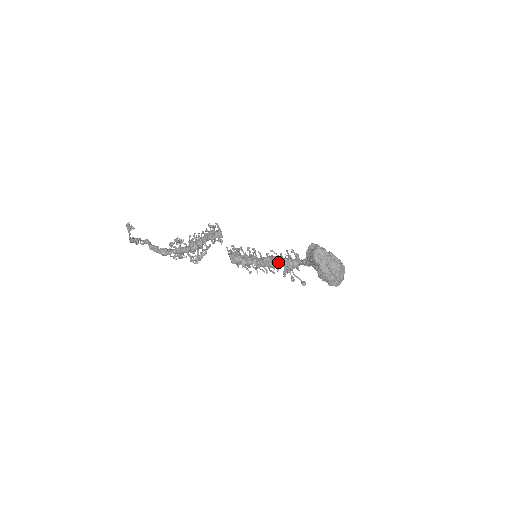
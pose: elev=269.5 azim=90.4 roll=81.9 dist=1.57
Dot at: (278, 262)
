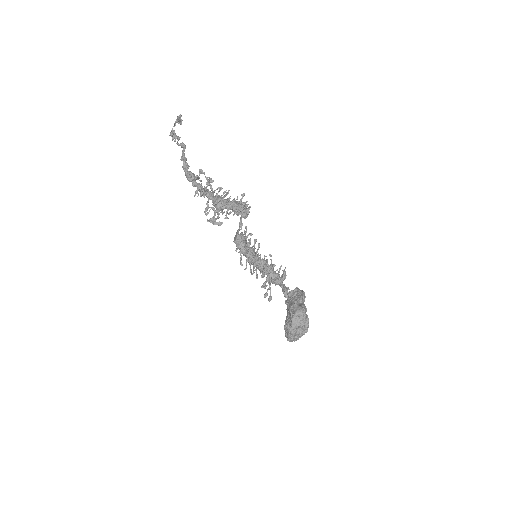
Dot at: (267, 273)
